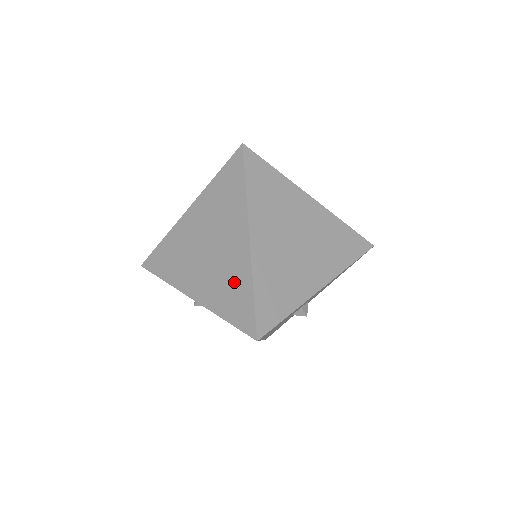
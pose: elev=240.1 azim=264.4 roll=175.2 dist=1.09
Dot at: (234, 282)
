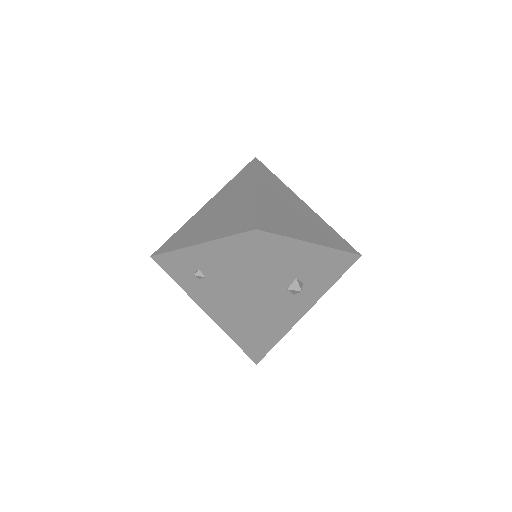
Dot at: (239, 213)
